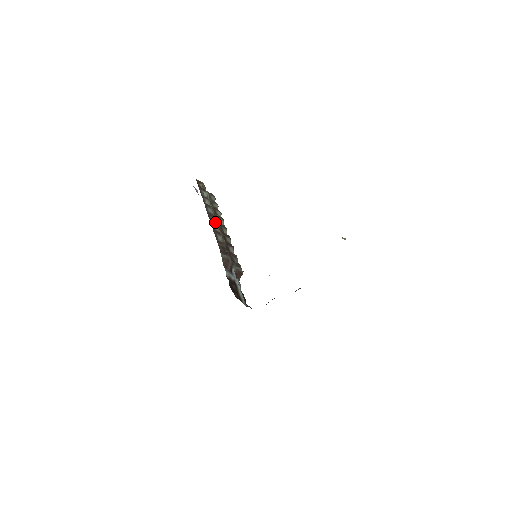
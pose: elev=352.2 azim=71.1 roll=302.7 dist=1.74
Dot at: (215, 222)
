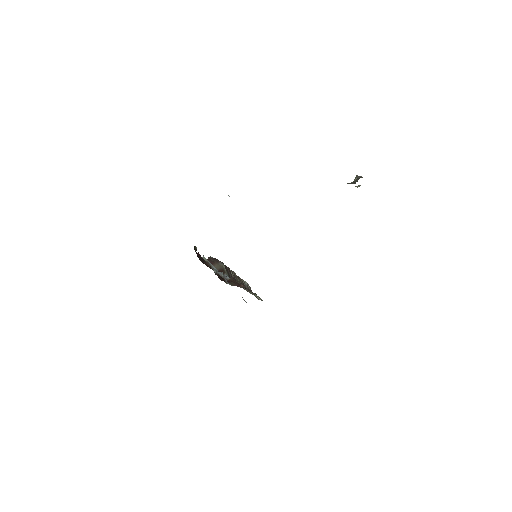
Dot at: (231, 270)
